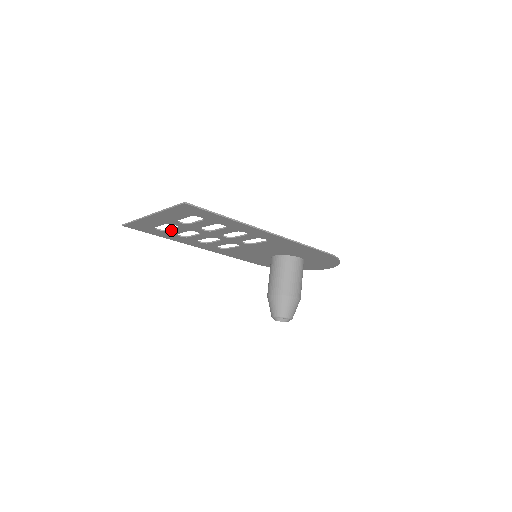
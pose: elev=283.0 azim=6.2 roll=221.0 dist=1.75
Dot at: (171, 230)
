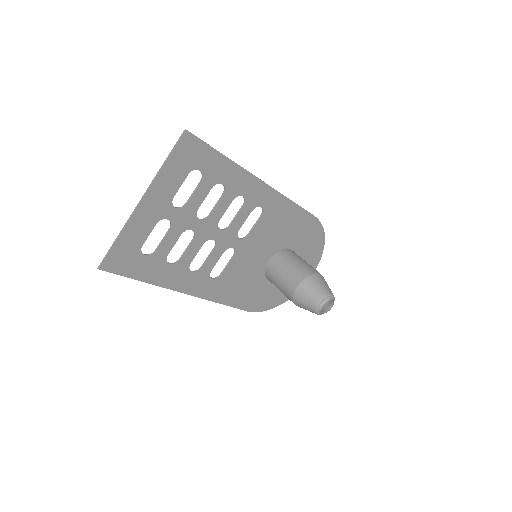
Dot at: (161, 245)
